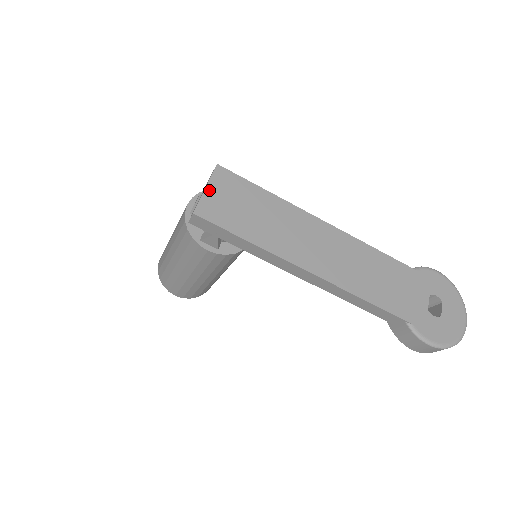
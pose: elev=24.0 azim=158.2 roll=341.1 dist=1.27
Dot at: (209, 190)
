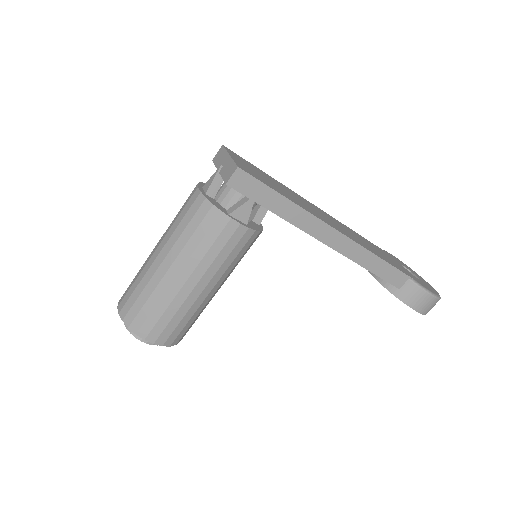
Dot at: (233, 157)
